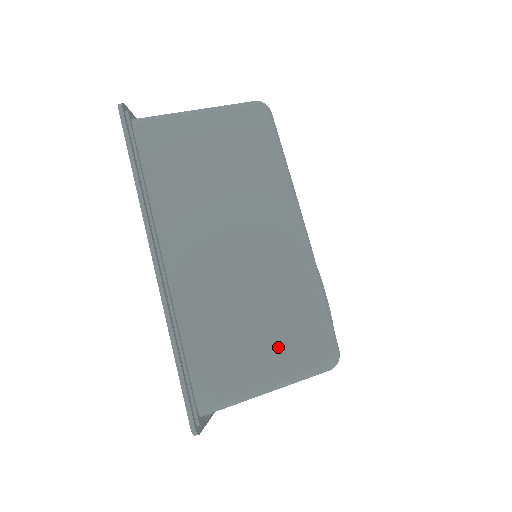
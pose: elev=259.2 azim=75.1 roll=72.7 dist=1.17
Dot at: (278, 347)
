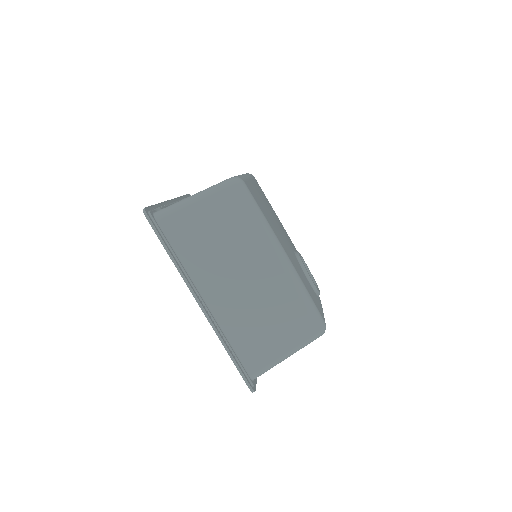
Dot at: (288, 332)
